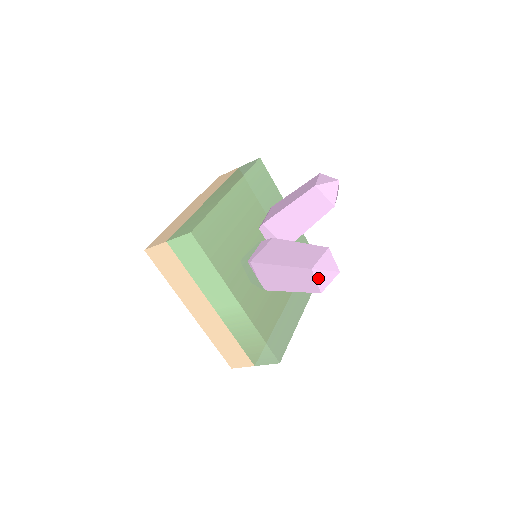
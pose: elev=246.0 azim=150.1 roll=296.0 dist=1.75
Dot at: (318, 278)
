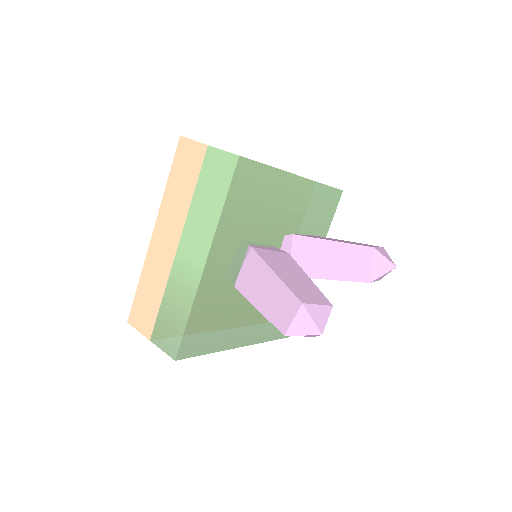
Dot at: (298, 318)
